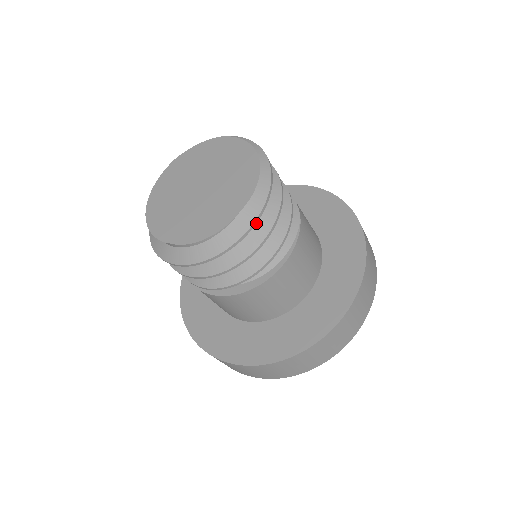
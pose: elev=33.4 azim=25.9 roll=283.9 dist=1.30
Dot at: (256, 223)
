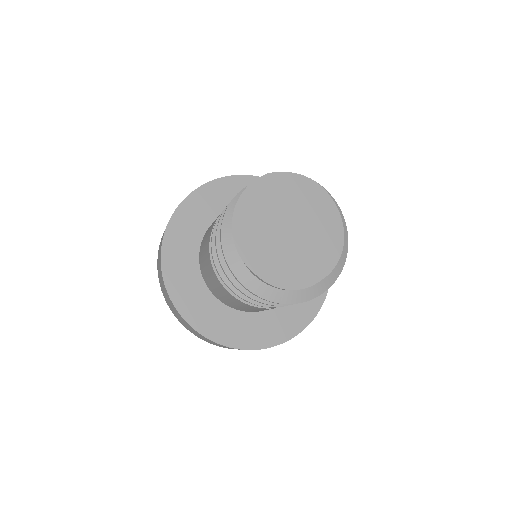
Dot at: occluded
